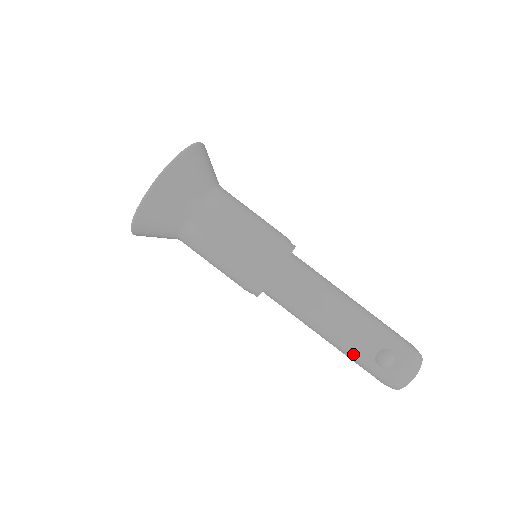
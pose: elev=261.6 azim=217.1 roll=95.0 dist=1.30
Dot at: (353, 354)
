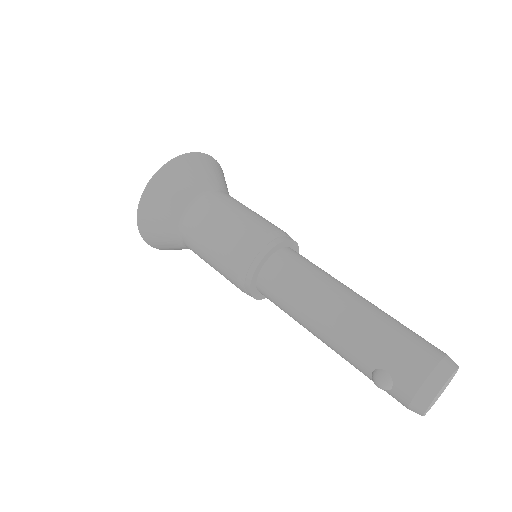
Dot at: (355, 367)
